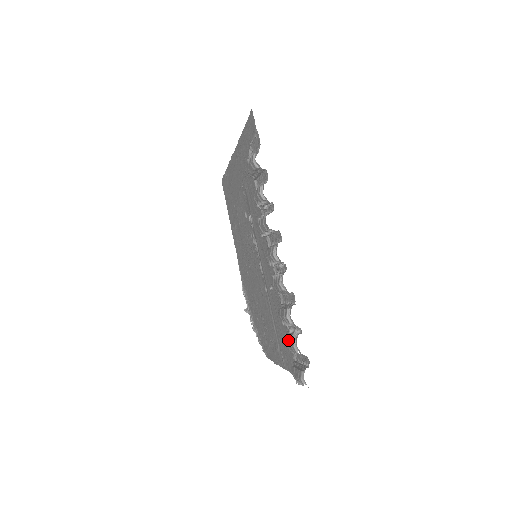
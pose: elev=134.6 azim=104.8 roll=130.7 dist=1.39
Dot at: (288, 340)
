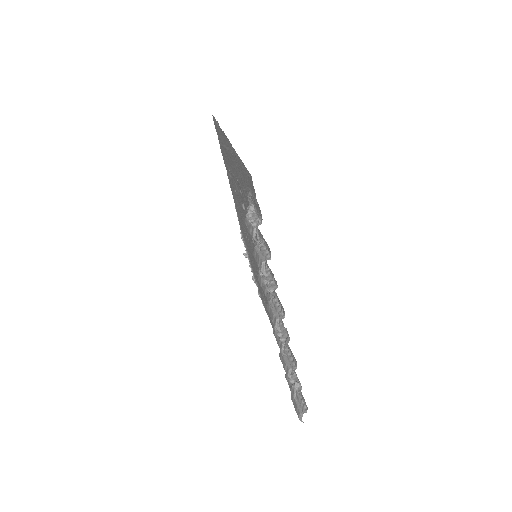
Dot at: (288, 380)
